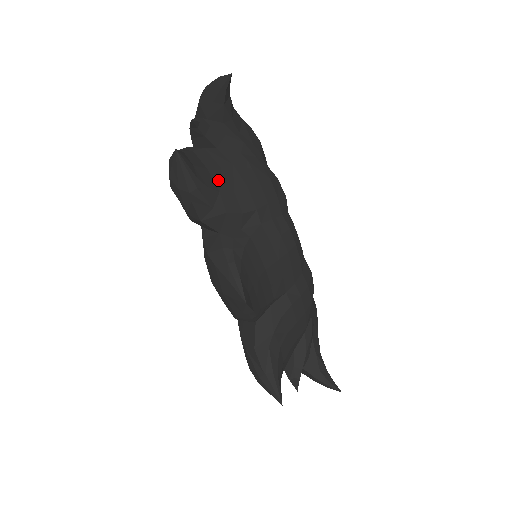
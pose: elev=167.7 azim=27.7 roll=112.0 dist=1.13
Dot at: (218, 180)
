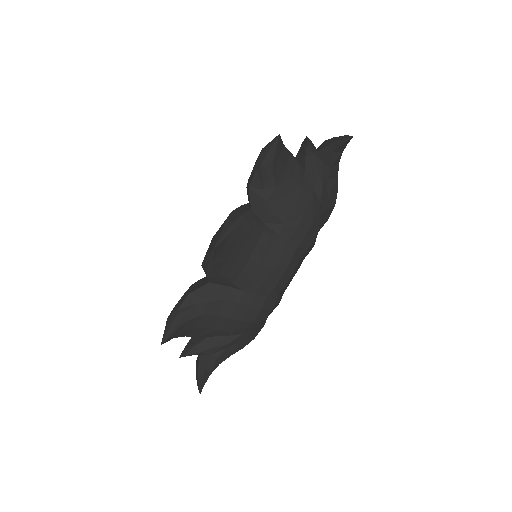
Dot at: (284, 181)
